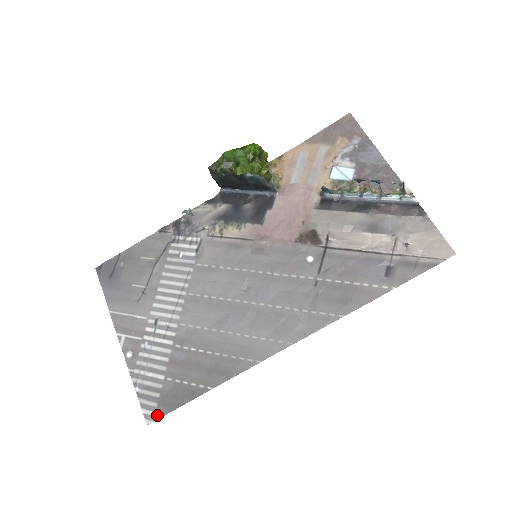
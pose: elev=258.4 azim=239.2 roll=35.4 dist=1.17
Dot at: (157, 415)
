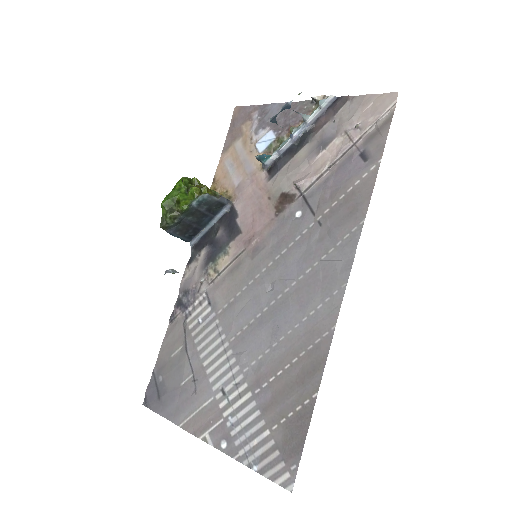
Dot at: (292, 472)
